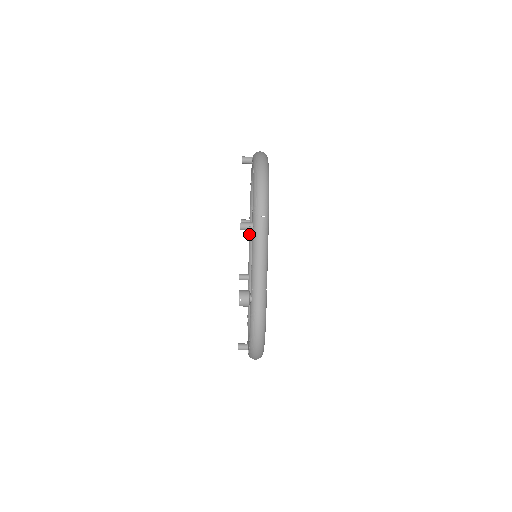
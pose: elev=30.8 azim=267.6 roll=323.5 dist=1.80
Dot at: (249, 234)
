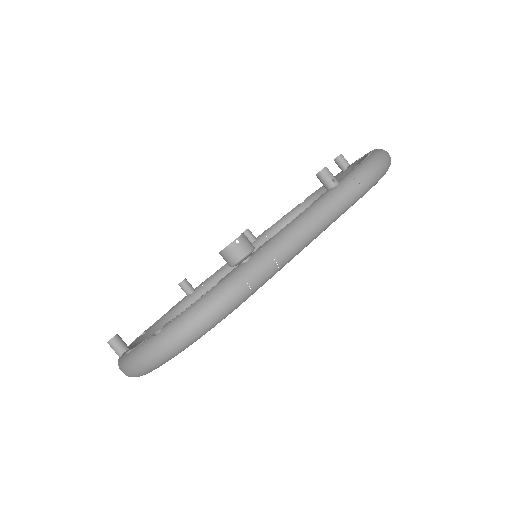
Dot at: occluded
